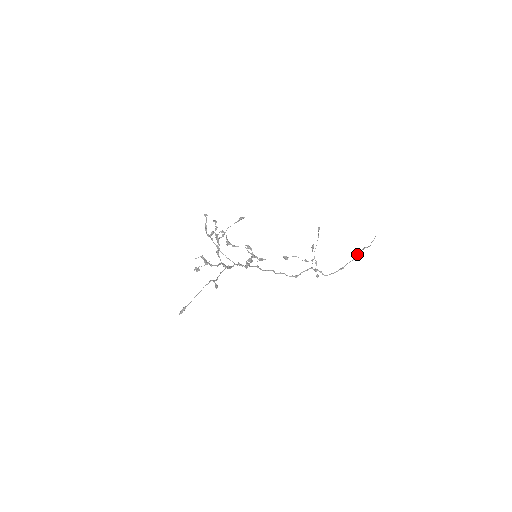
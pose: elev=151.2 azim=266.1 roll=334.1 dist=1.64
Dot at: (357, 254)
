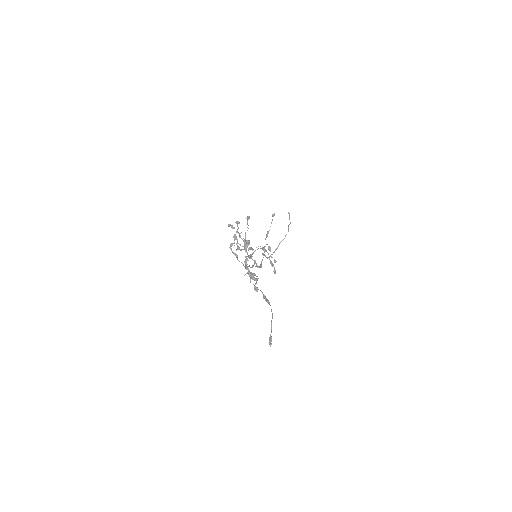
Dot at: occluded
